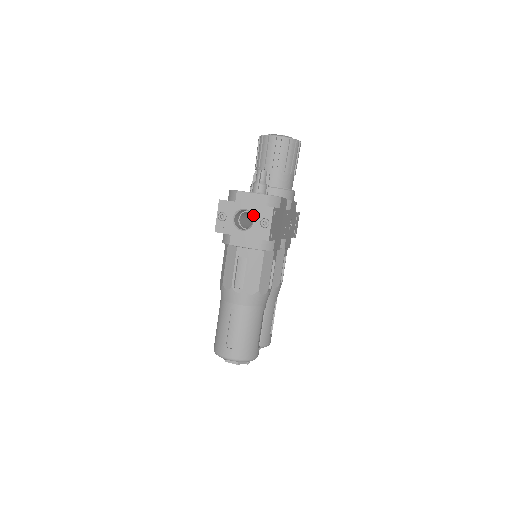
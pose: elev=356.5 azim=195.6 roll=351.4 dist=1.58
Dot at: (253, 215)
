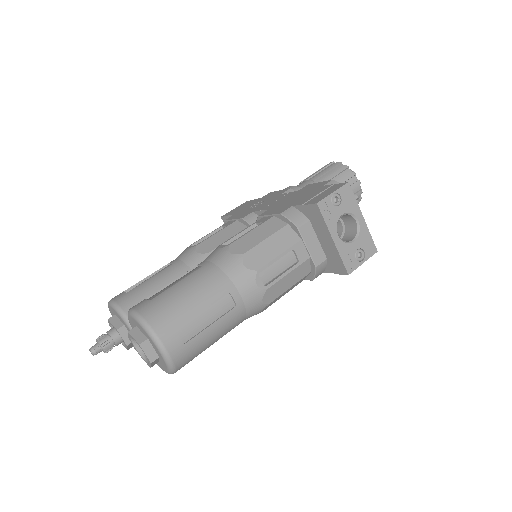
Dot at: (359, 235)
